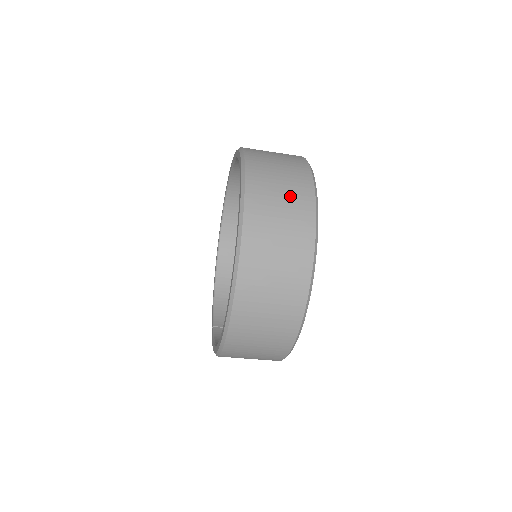
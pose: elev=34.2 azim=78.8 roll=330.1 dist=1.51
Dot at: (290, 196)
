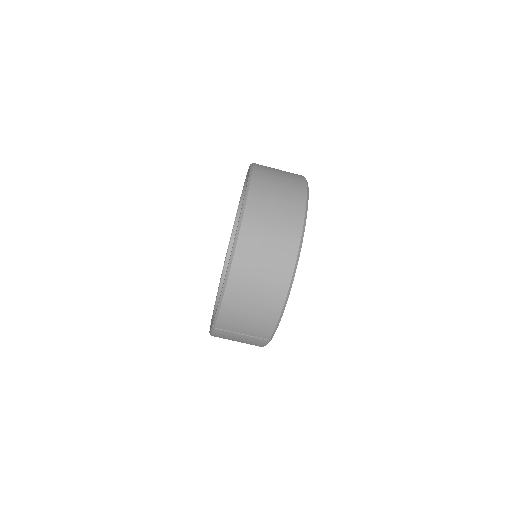
Dot at: occluded
